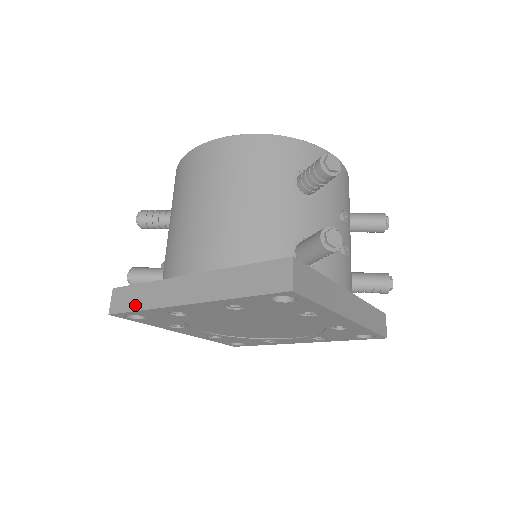
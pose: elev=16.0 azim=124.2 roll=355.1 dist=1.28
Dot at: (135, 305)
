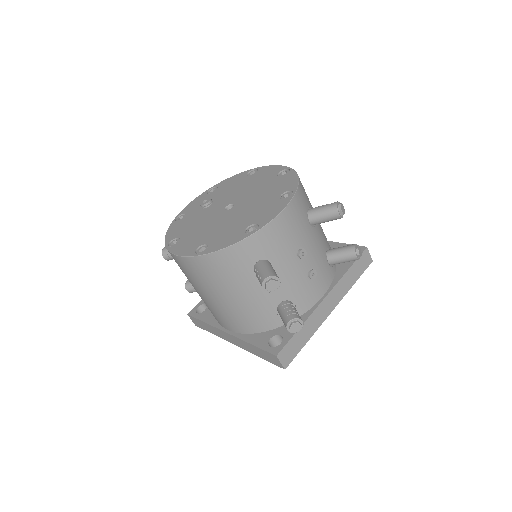
Dot at: (207, 330)
